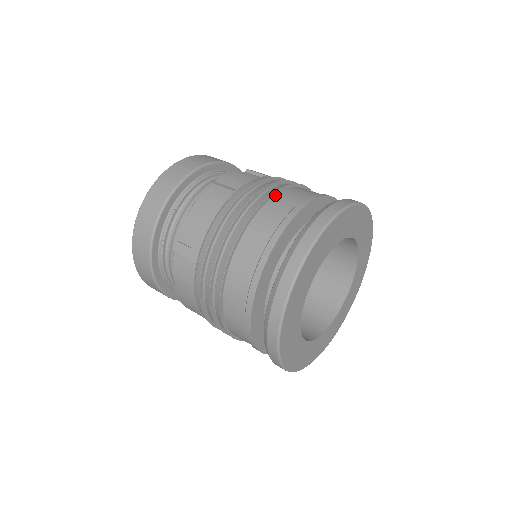
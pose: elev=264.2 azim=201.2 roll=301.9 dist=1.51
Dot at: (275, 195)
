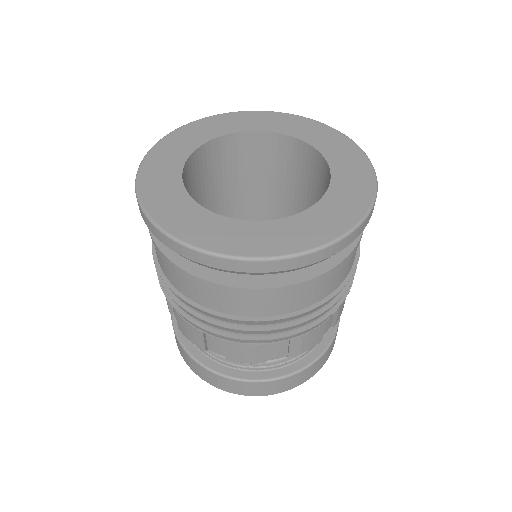
Dot at: occluded
